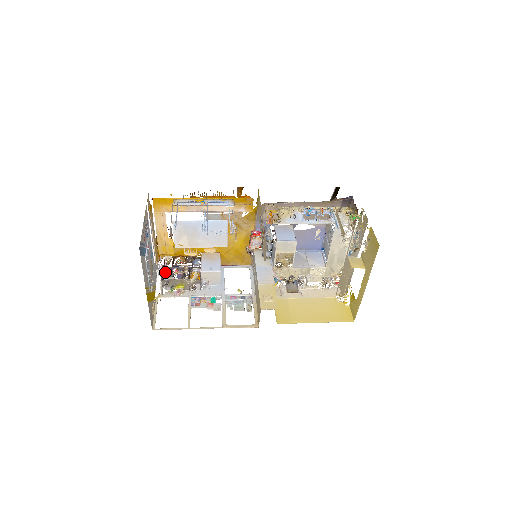
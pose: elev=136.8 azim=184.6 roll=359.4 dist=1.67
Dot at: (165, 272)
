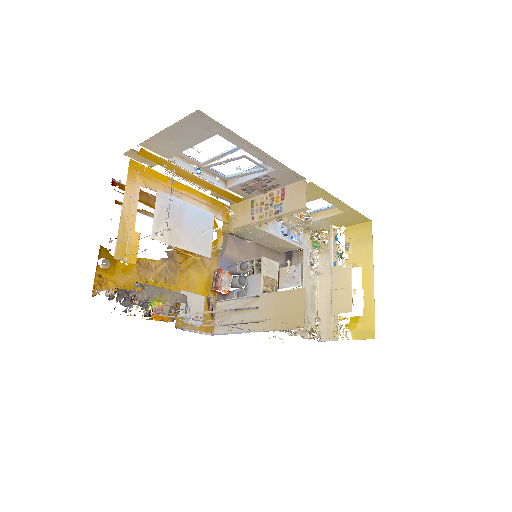
Dot at: (118, 296)
